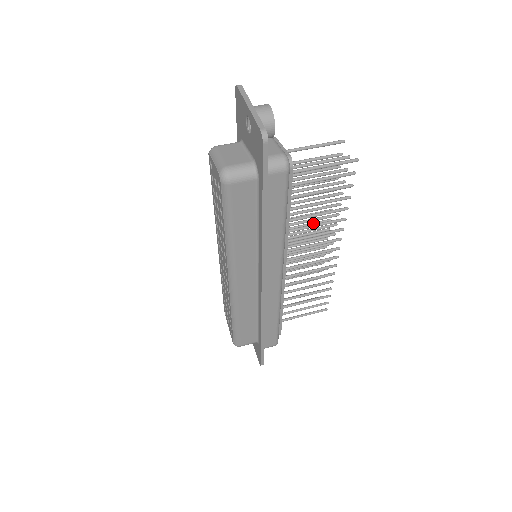
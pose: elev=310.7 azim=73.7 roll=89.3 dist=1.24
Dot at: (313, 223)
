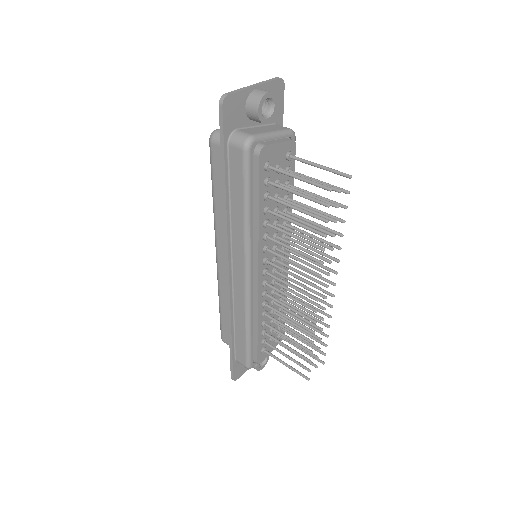
Dot at: occluded
